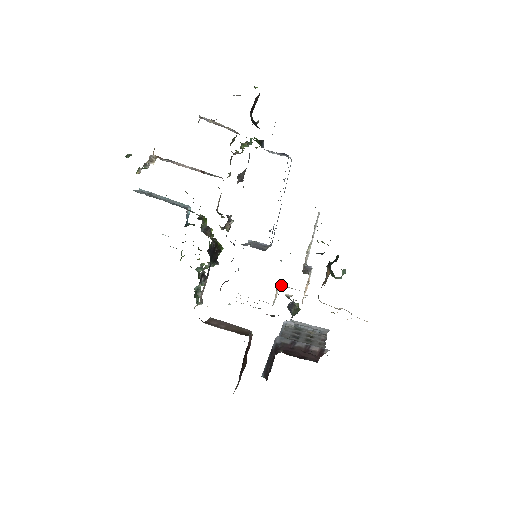
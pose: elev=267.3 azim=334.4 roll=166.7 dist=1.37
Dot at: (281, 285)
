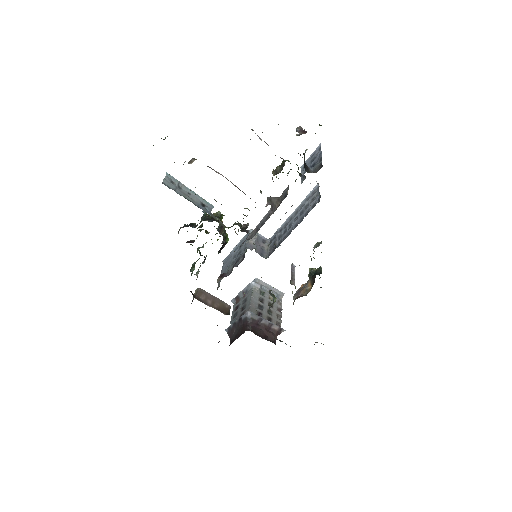
Dot at: occluded
